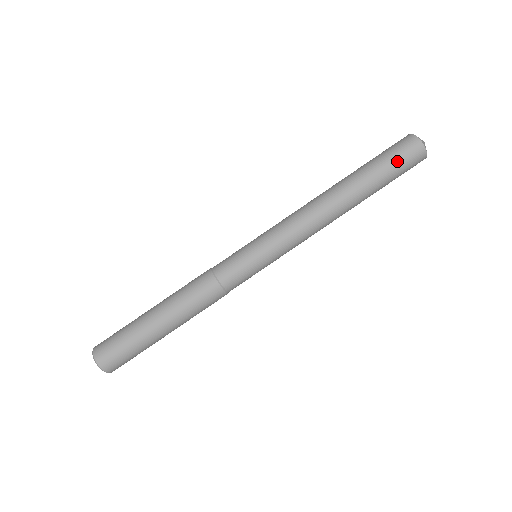
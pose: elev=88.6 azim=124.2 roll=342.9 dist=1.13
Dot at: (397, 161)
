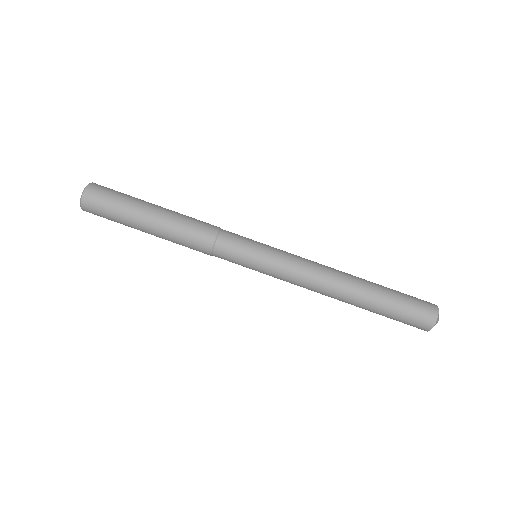
Dot at: (403, 321)
